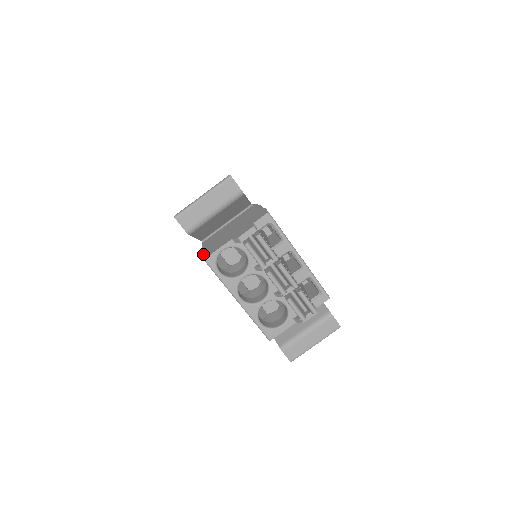
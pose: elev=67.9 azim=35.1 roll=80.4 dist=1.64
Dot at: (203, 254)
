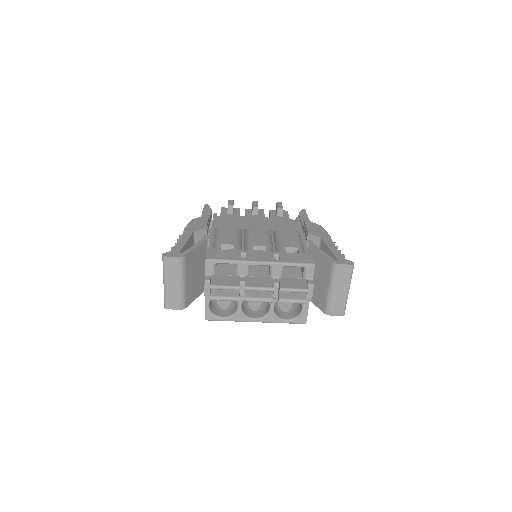
Dot at: occluded
